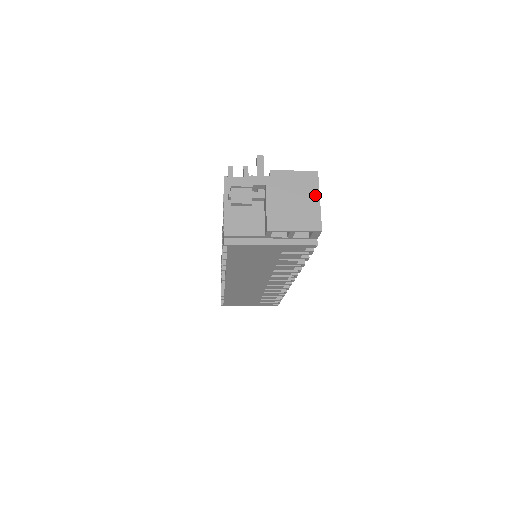
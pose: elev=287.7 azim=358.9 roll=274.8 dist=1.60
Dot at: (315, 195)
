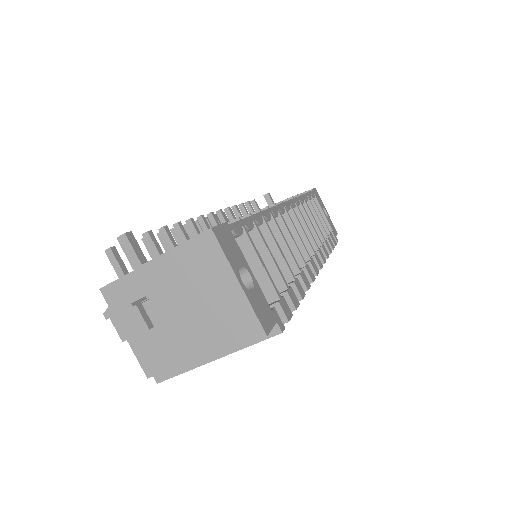
Dot at: (227, 276)
